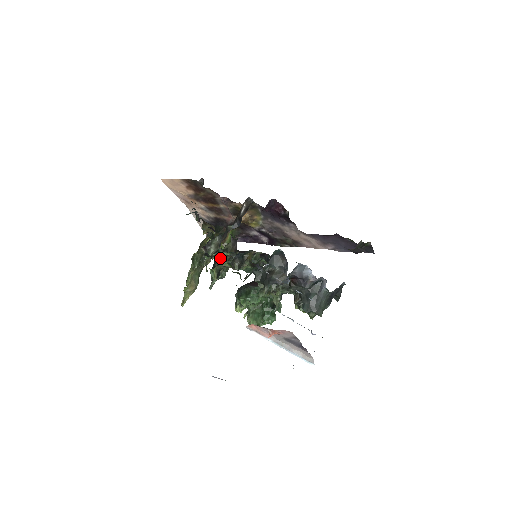
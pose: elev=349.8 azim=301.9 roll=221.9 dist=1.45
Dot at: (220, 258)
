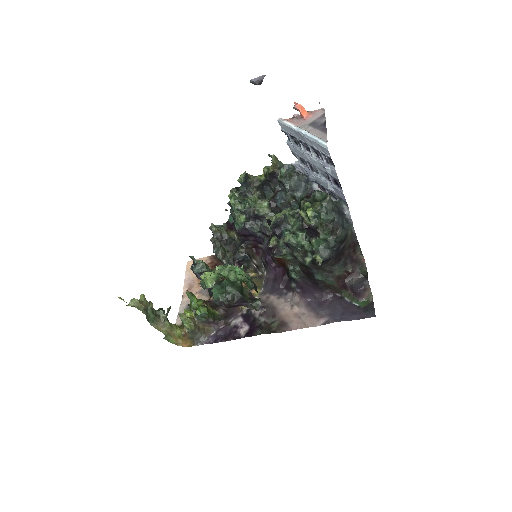
Dot at: occluded
